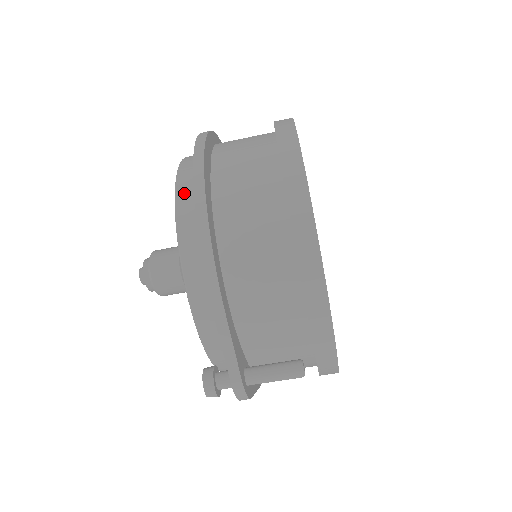
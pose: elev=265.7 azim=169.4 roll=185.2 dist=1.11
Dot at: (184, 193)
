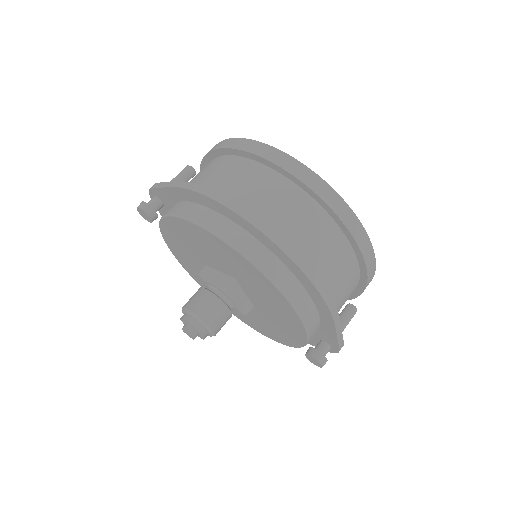
Dot at: (264, 263)
